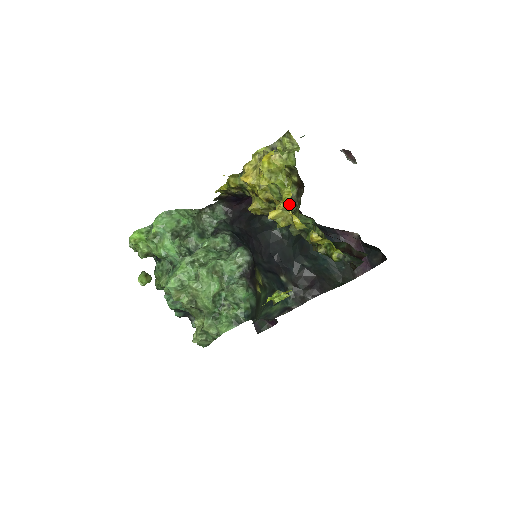
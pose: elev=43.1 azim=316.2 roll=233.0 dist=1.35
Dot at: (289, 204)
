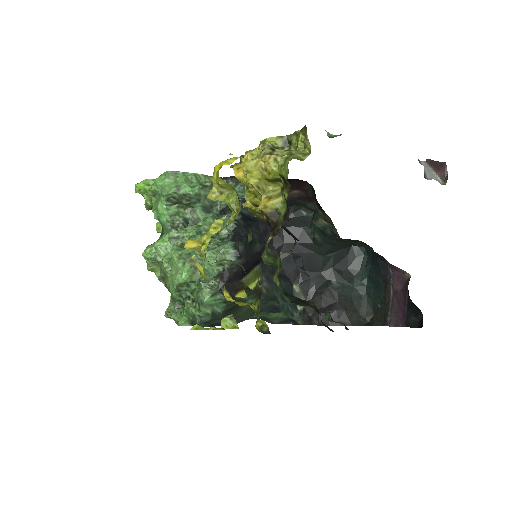
Dot at: (206, 242)
